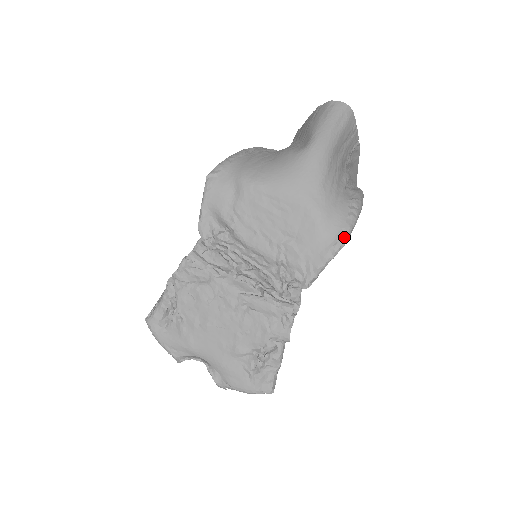
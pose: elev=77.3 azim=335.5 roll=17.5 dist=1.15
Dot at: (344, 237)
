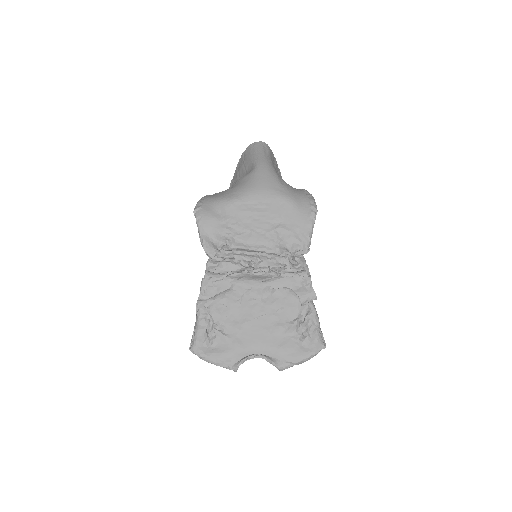
Dot at: (314, 206)
